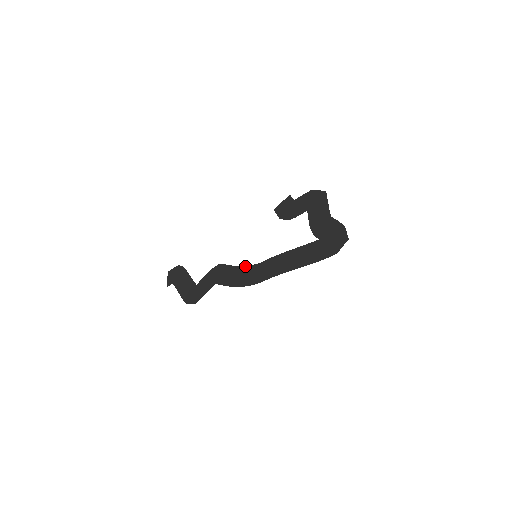
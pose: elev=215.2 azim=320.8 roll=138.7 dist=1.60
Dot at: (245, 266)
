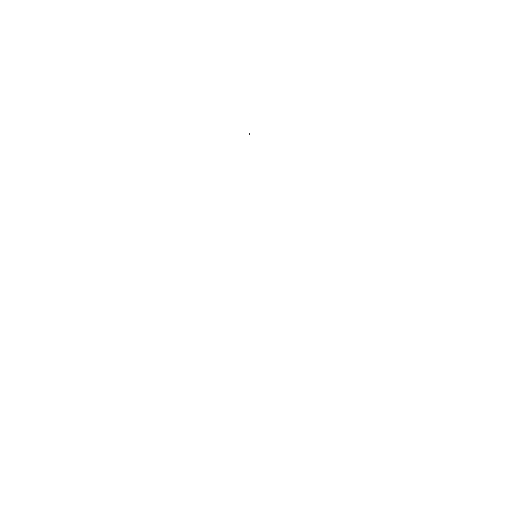
Dot at: occluded
